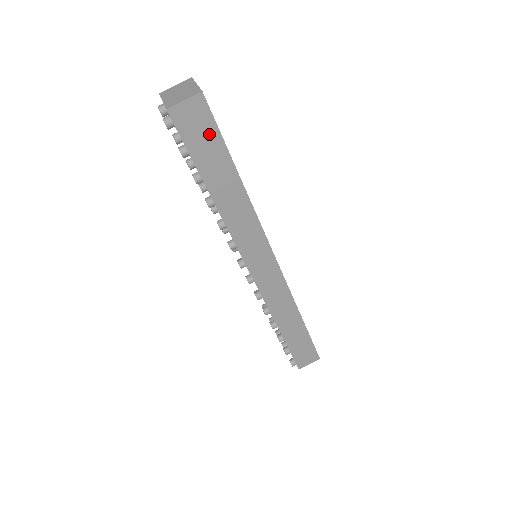
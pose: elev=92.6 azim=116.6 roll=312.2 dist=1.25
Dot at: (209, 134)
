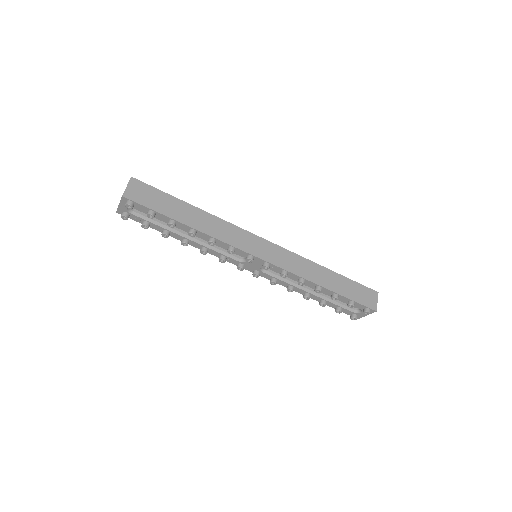
Dot at: (154, 194)
